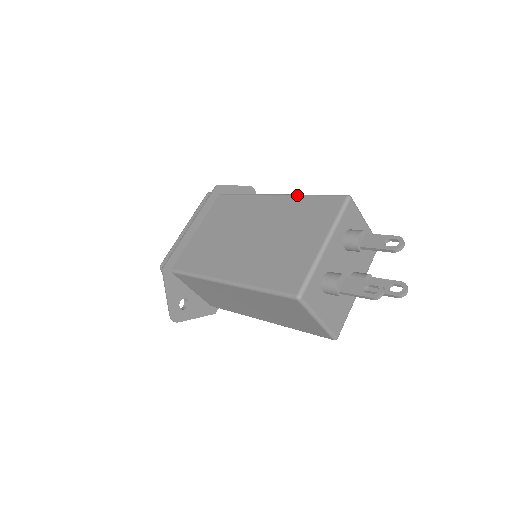
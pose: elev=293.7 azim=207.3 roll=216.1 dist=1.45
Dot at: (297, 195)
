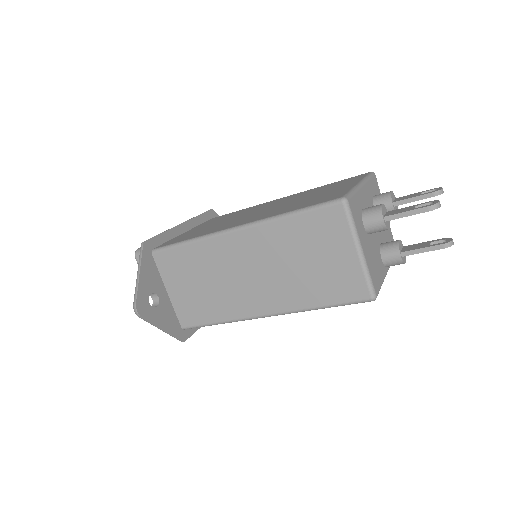
Dot at: (312, 189)
